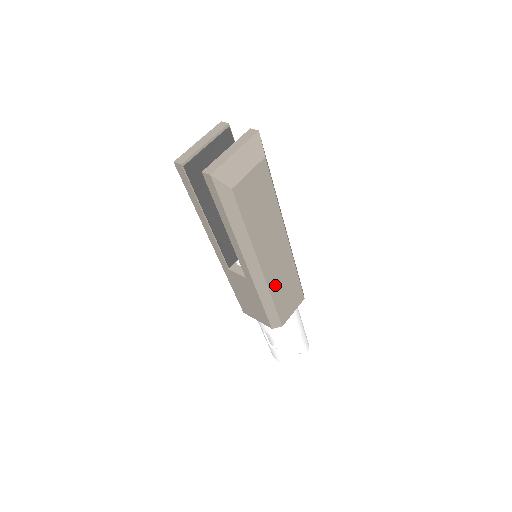
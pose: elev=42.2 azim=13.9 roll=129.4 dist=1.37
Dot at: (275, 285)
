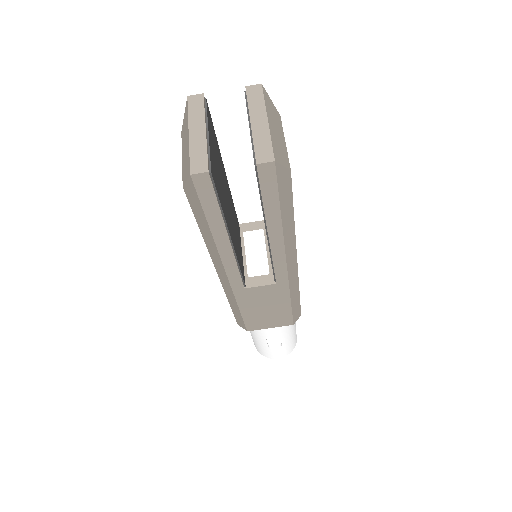
Dot at: occluded
